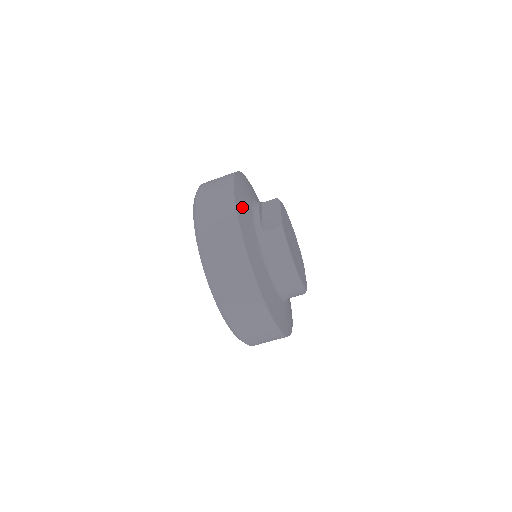
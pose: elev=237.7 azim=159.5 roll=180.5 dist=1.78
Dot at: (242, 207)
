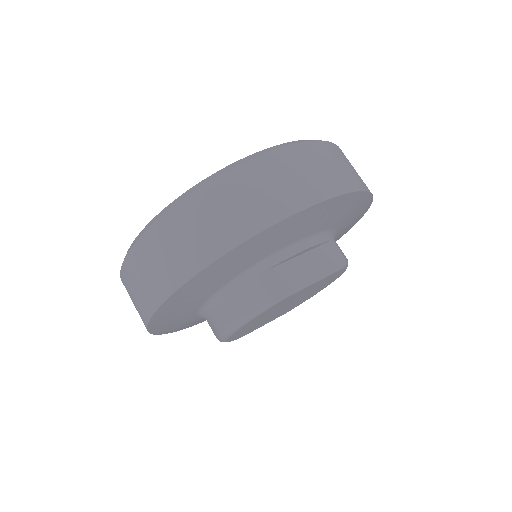
Dot at: (272, 237)
